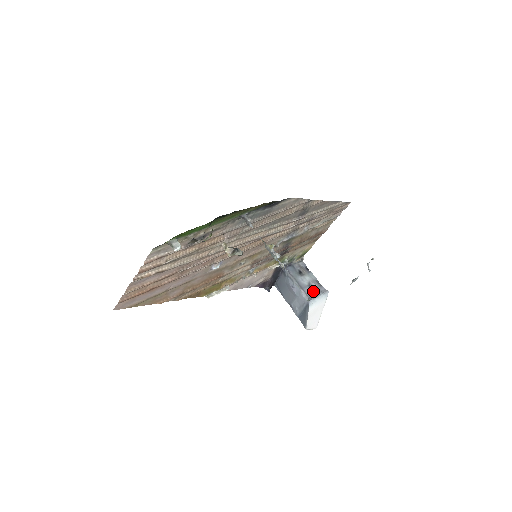
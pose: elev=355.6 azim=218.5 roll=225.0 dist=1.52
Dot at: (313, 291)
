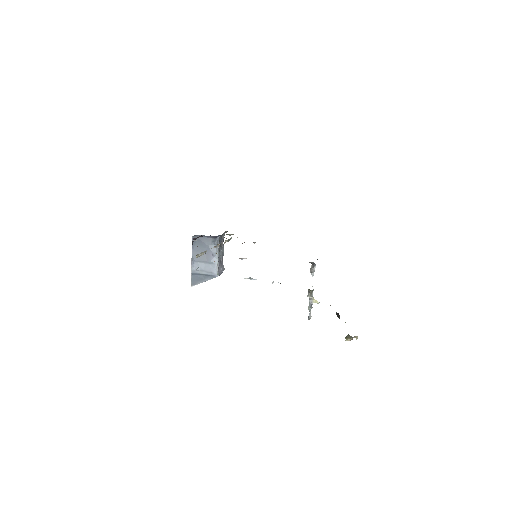
Dot at: (221, 266)
